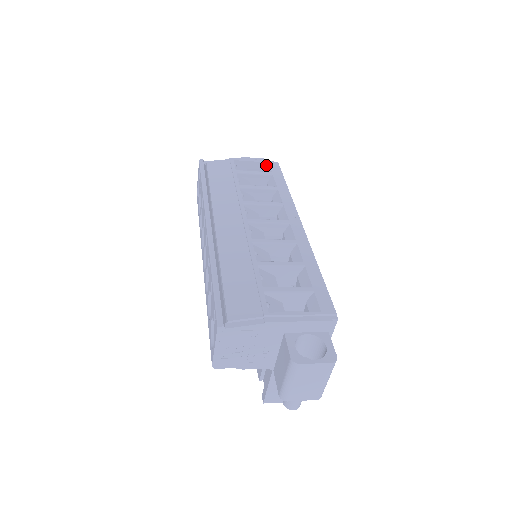
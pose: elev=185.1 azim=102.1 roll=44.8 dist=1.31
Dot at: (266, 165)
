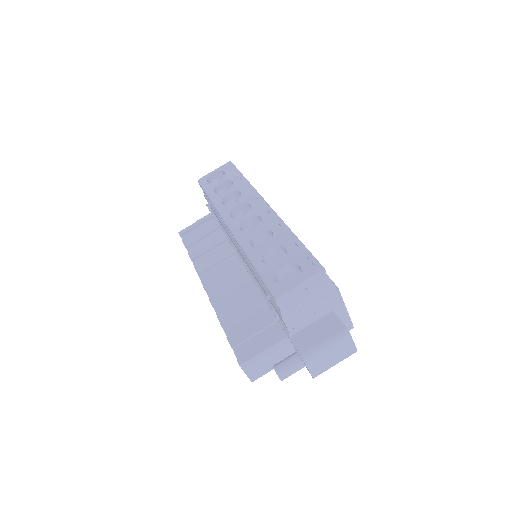
Dot at: occluded
